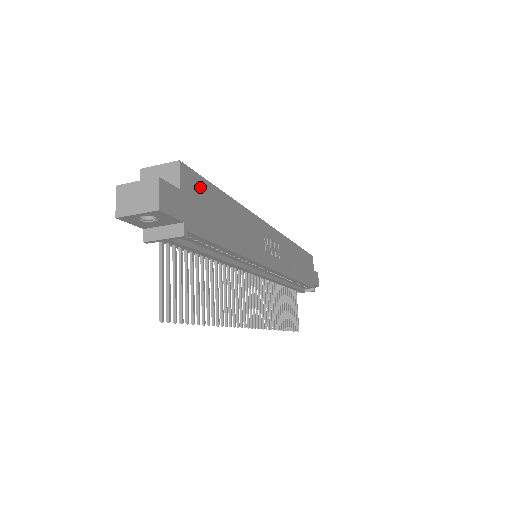
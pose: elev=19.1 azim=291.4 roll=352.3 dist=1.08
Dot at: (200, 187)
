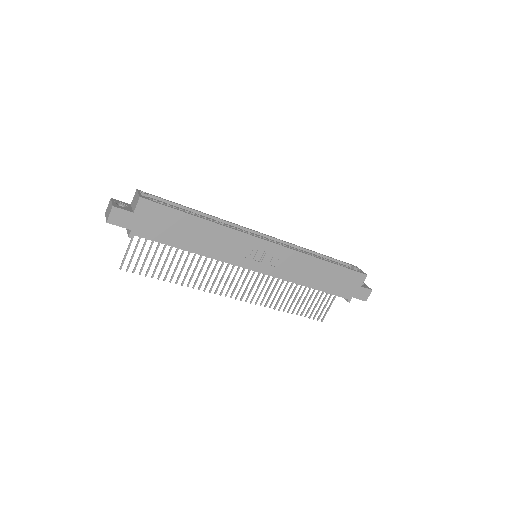
Dot at: (160, 212)
